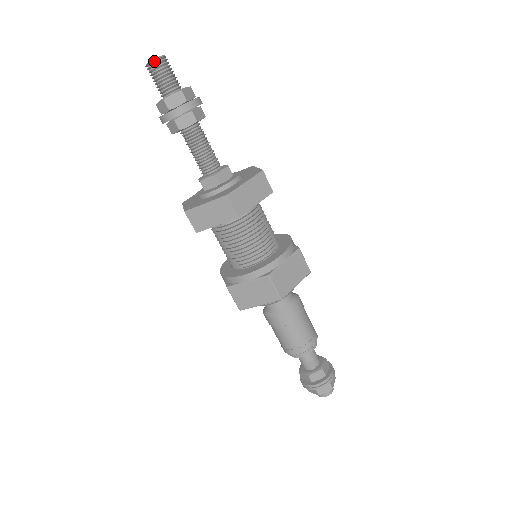
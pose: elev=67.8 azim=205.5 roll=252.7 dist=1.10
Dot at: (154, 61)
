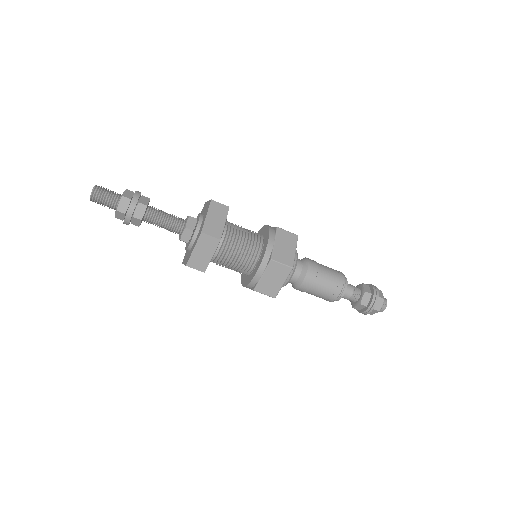
Dot at: (92, 193)
